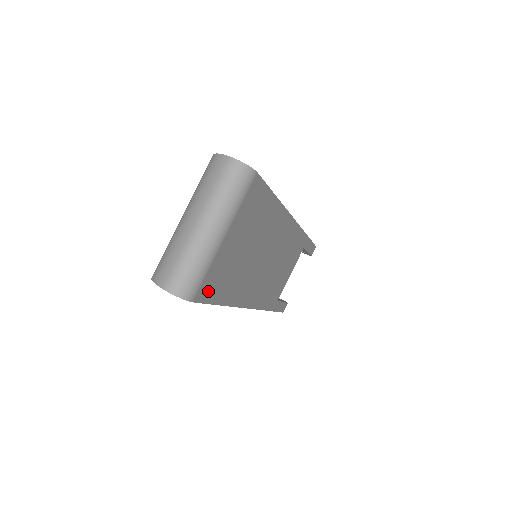
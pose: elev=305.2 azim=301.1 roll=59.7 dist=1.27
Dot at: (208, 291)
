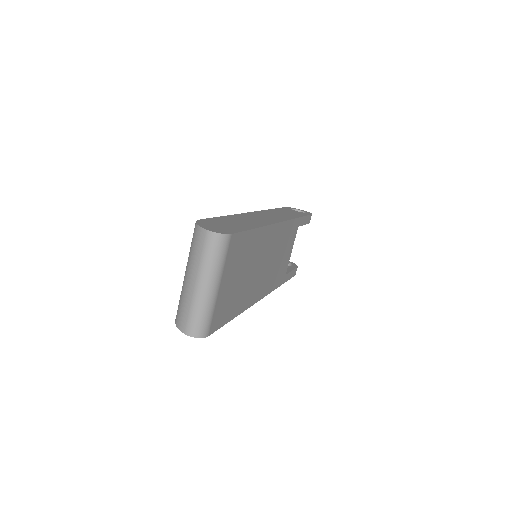
Dot at: (218, 321)
